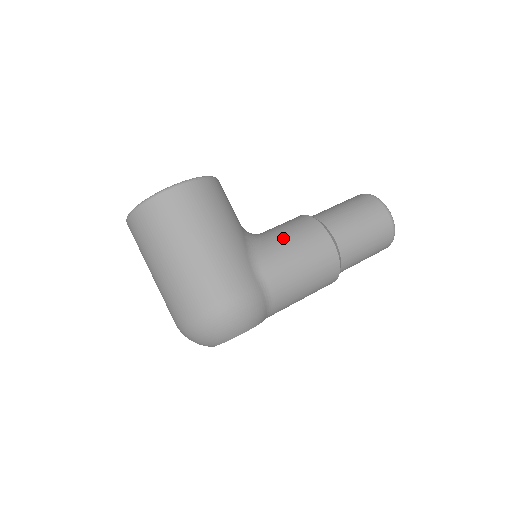
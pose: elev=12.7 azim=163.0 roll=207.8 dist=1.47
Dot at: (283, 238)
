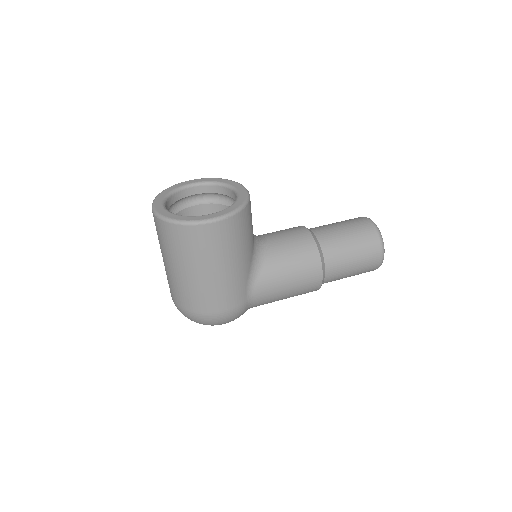
Dot at: (283, 265)
